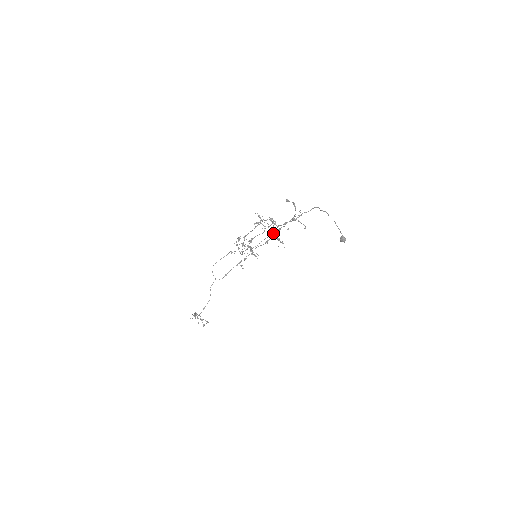
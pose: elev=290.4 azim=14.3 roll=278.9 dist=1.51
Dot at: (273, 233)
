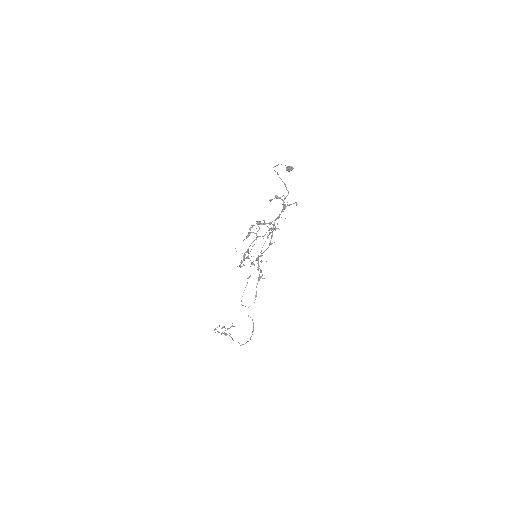
Dot at: (272, 233)
